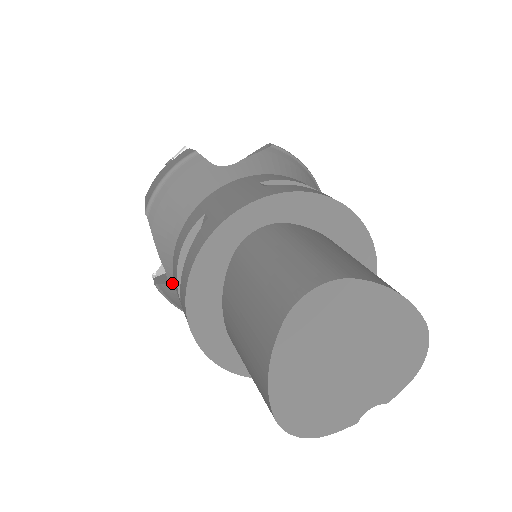
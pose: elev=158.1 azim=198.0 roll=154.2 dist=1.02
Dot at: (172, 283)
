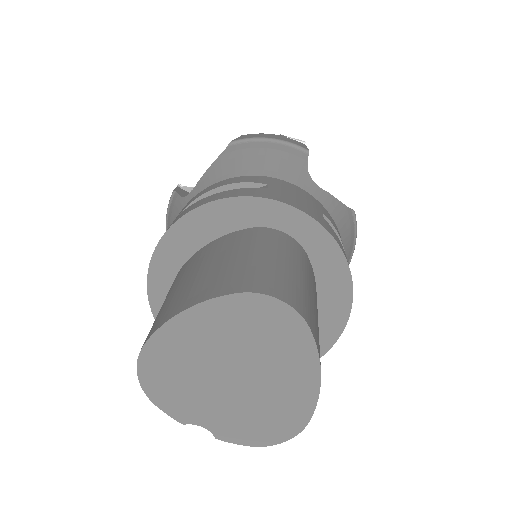
Dot at: (187, 201)
